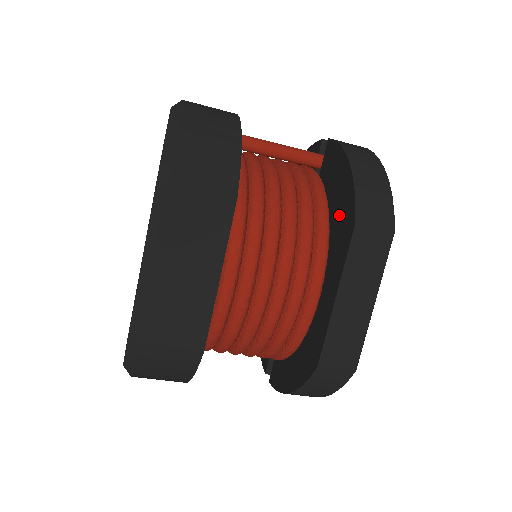
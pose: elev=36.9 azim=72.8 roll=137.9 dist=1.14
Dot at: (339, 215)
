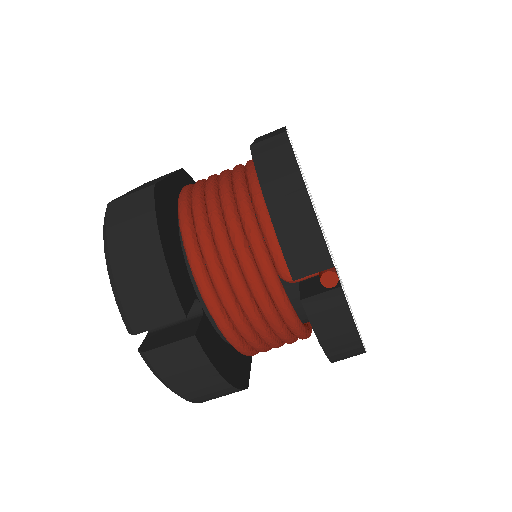
Dot at: occluded
